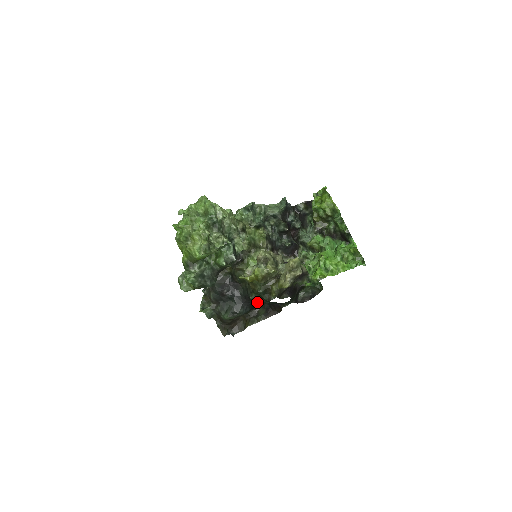
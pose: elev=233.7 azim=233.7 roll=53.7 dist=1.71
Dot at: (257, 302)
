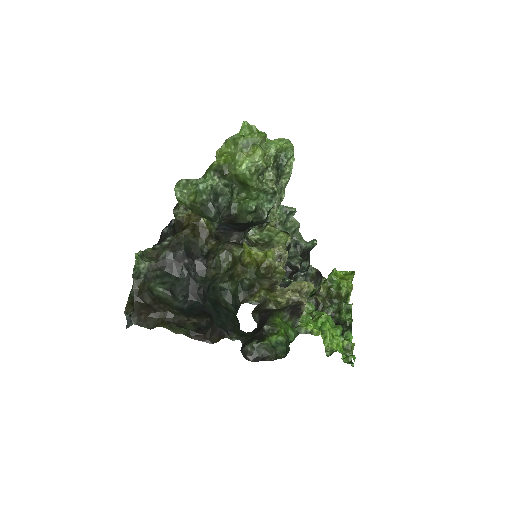
Dot at: (217, 299)
